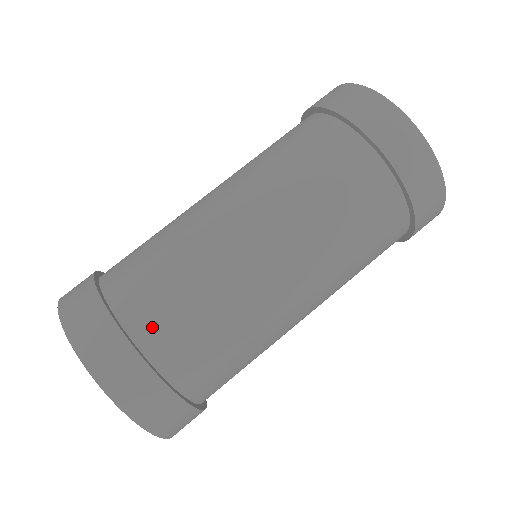
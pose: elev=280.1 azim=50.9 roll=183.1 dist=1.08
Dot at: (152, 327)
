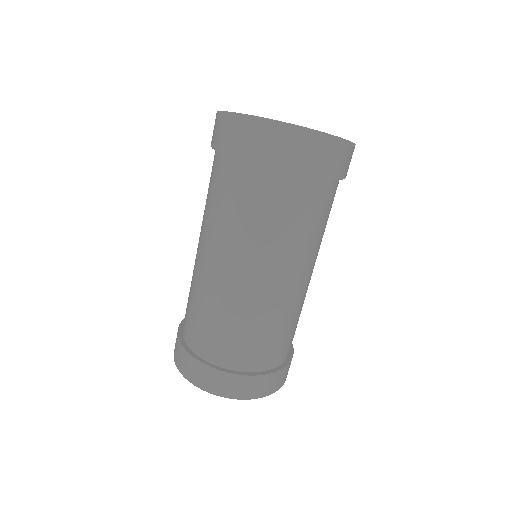
Dot at: (203, 346)
